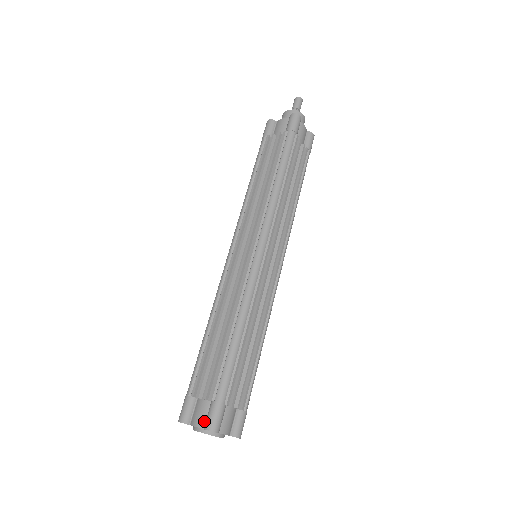
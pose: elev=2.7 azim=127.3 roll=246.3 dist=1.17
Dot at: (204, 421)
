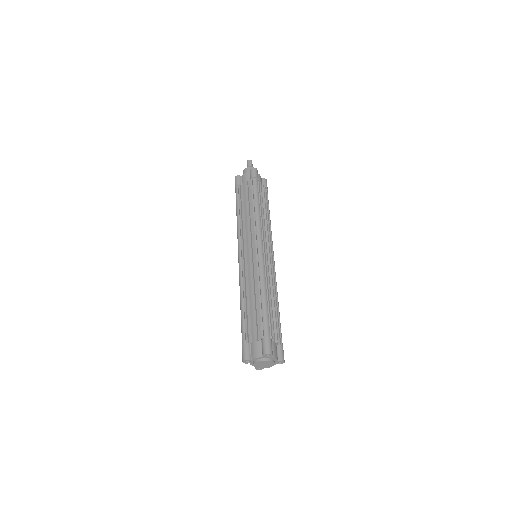
Dot at: (261, 353)
